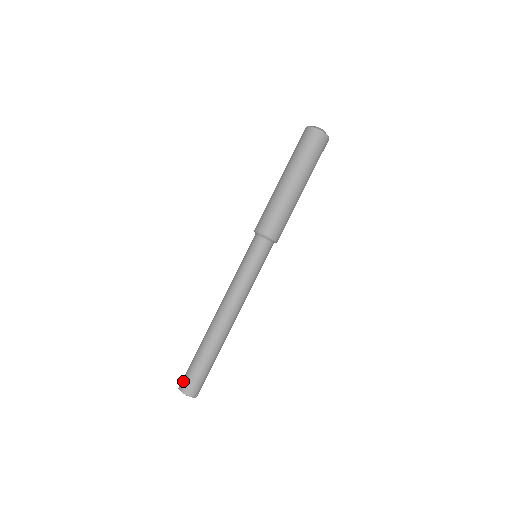
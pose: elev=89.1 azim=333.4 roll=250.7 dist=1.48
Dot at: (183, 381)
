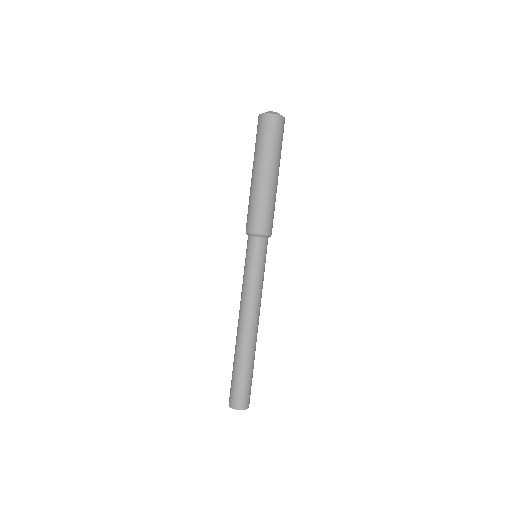
Dot at: occluded
